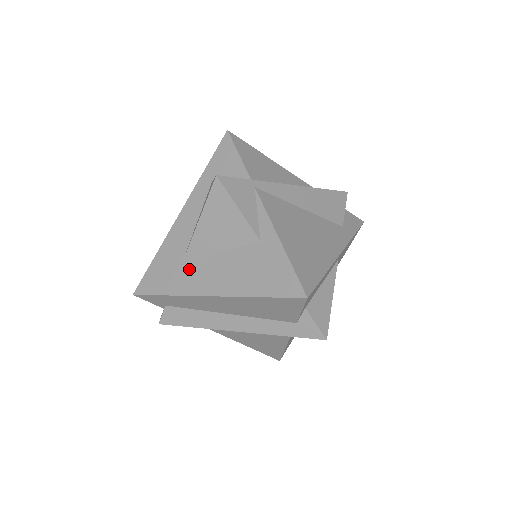
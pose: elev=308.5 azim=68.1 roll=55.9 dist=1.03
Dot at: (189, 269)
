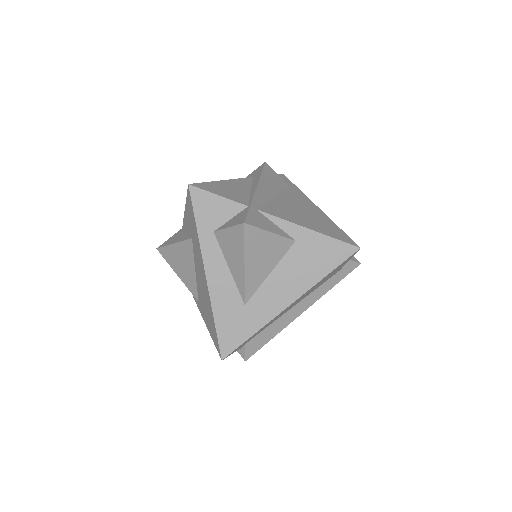
Dot at: (255, 303)
